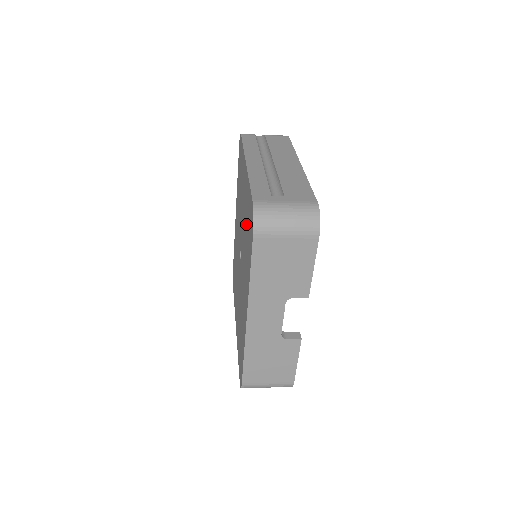
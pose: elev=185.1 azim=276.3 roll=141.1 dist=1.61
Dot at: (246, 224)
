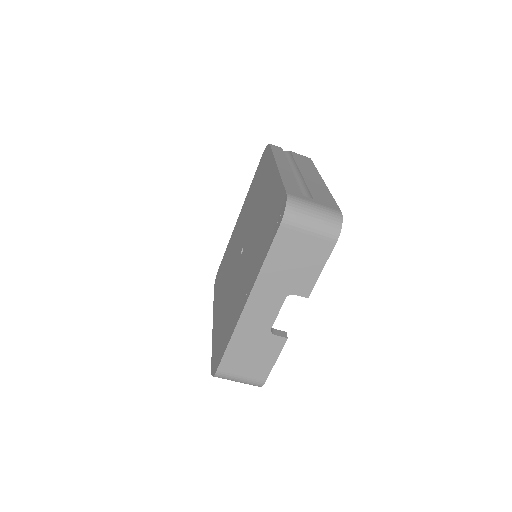
Dot at: (265, 218)
